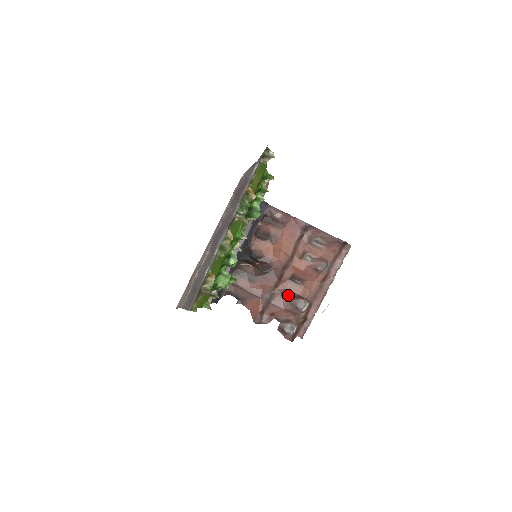
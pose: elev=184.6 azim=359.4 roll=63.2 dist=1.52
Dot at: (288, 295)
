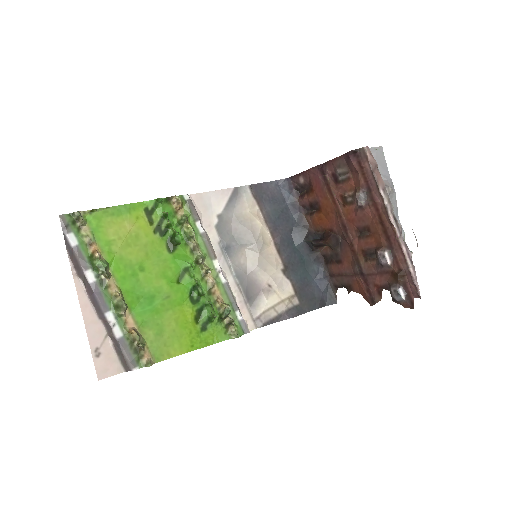
Dot at: (371, 254)
